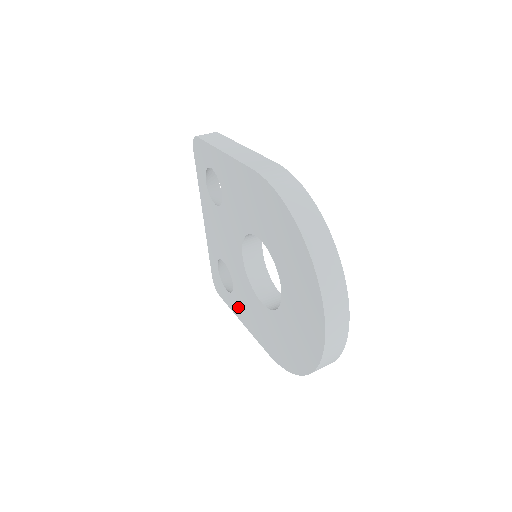
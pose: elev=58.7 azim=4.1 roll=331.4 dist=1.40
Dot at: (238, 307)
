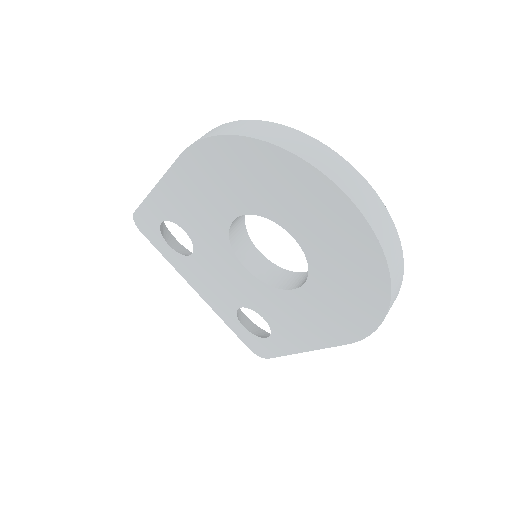
Dot at: (287, 339)
